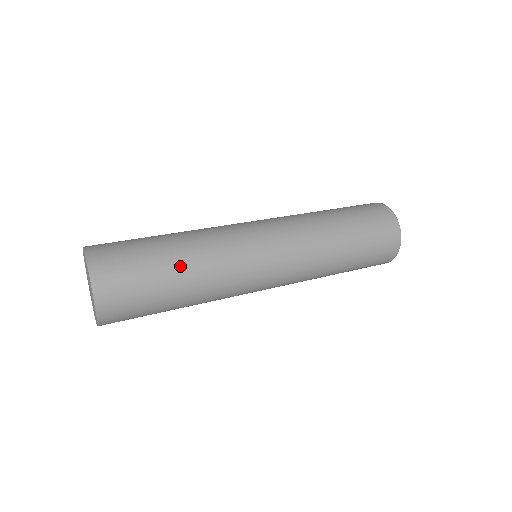
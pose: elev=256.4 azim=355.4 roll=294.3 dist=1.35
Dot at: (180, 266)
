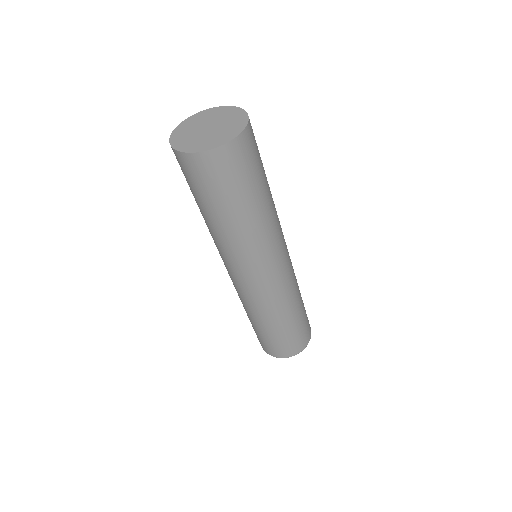
Dot at: (269, 187)
